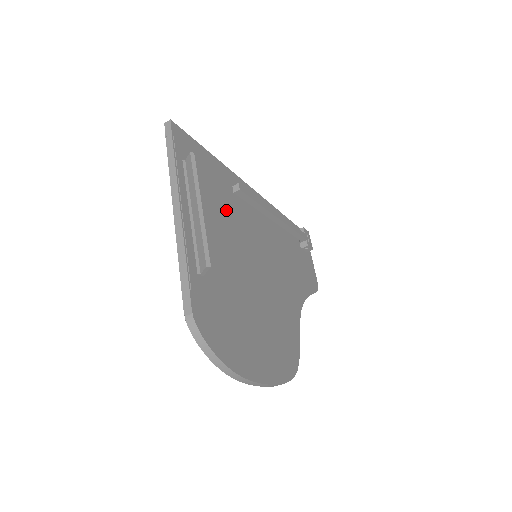
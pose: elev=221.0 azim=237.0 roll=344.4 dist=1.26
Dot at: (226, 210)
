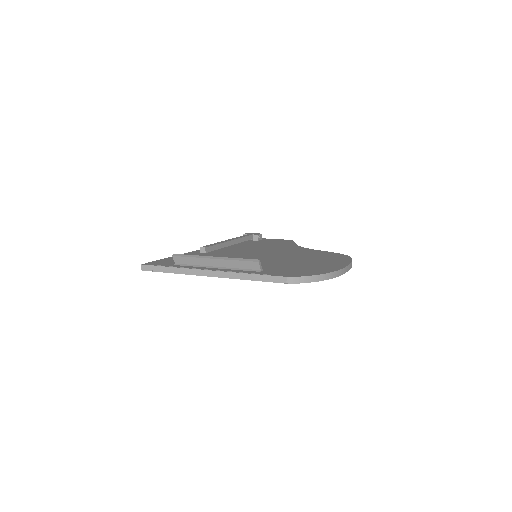
Dot at: occluded
